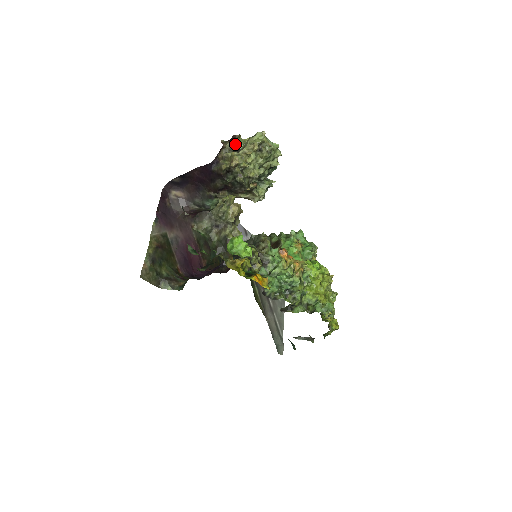
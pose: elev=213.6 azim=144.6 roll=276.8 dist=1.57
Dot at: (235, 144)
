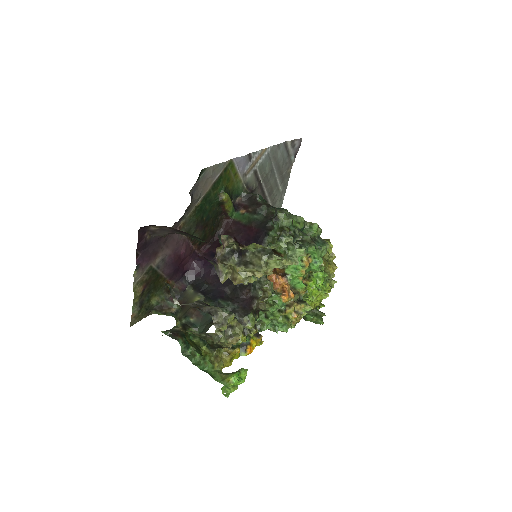
Dot at: (241, 249)
